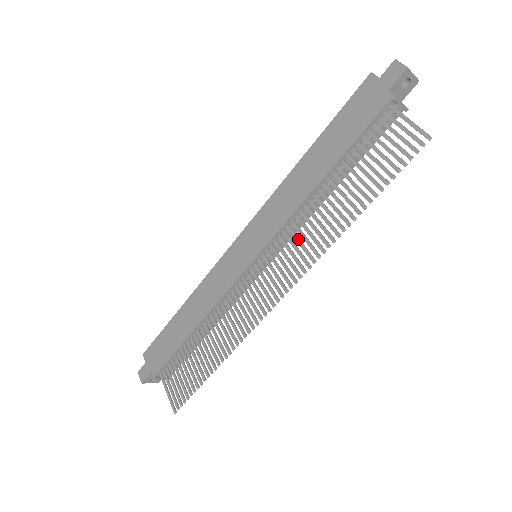
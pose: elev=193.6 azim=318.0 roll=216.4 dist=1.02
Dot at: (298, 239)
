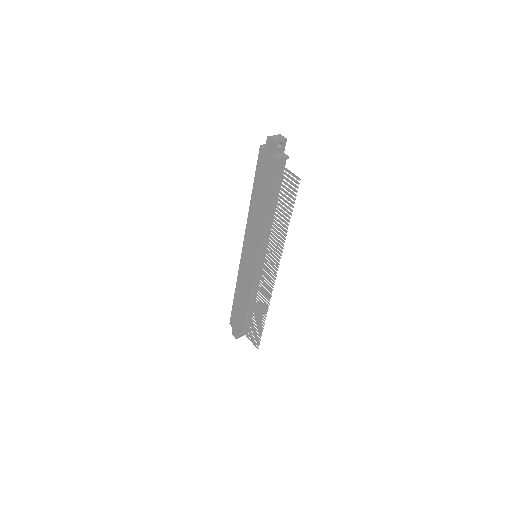
Dot at: (269, 244)
